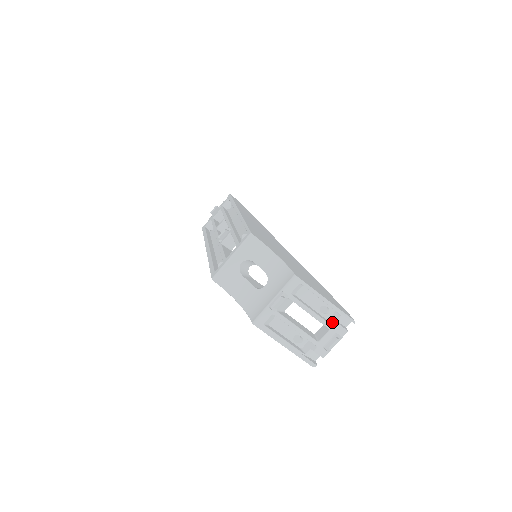
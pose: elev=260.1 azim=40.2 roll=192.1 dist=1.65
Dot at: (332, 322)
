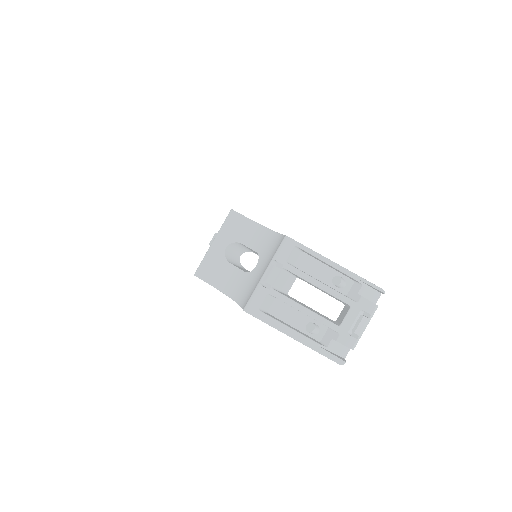
Dot at: (353, 296)
